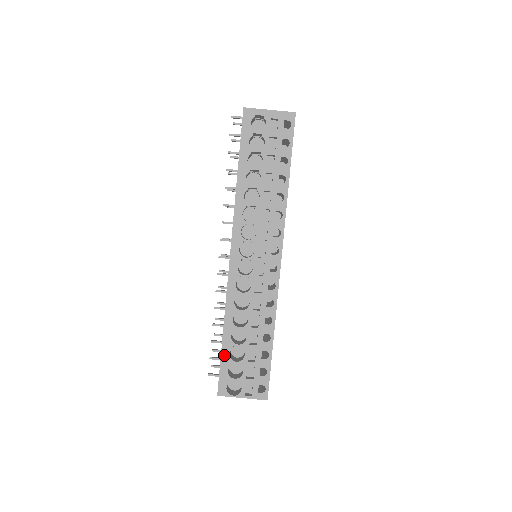
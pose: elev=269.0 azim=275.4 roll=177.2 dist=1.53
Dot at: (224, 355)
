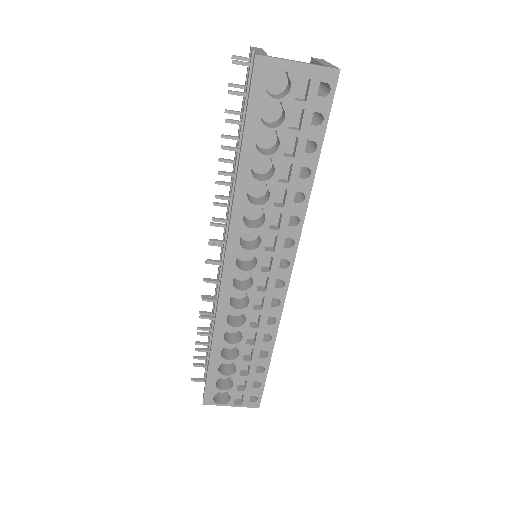
Dot at: (212, 370)
